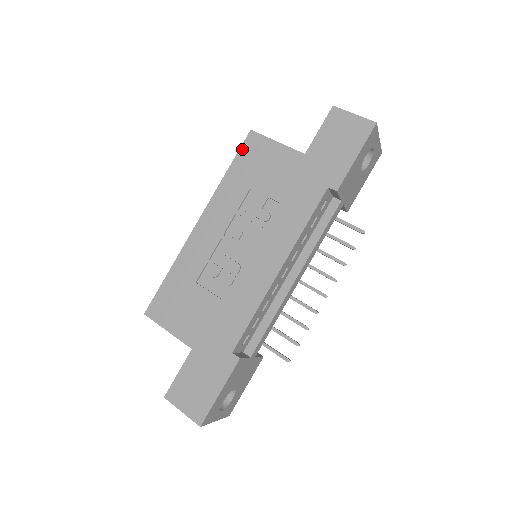
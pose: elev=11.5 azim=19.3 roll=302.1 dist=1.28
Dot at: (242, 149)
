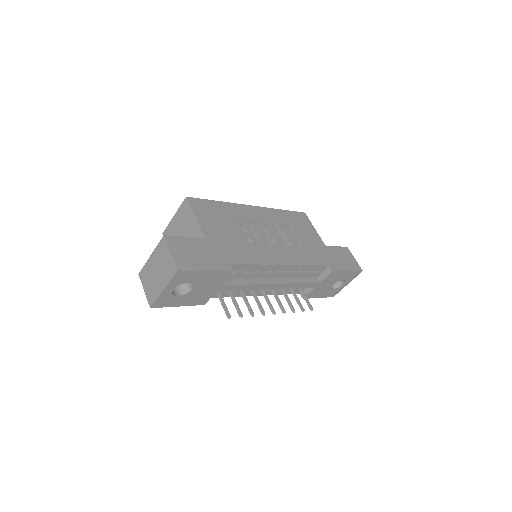
Dot at: (297, 213)
